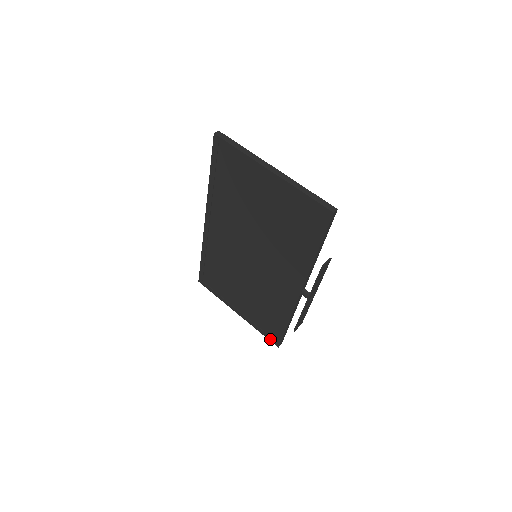
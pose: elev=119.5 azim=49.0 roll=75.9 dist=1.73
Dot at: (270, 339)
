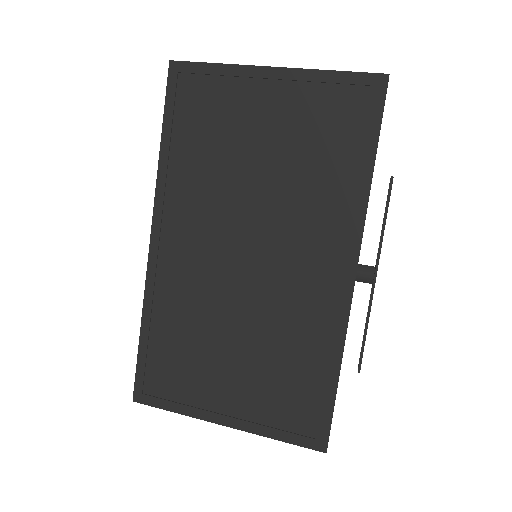
Dot at: (305, 443)
